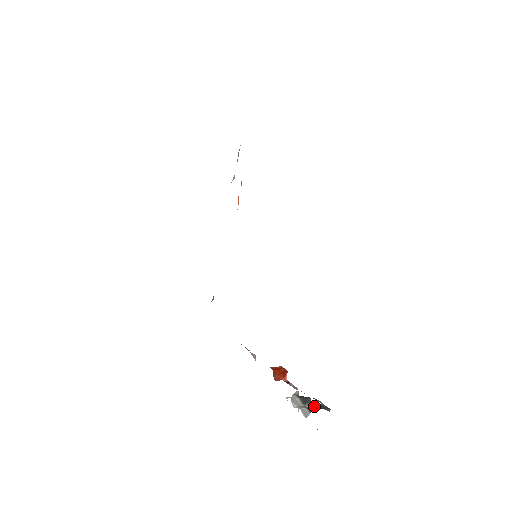
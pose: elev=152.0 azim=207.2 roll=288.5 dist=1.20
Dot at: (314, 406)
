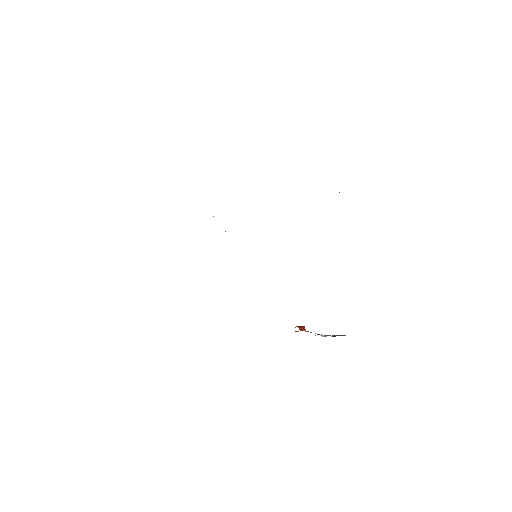
Dot at: (335, 336)
